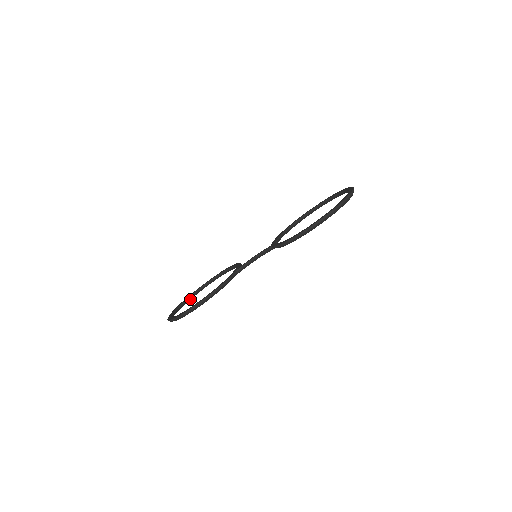
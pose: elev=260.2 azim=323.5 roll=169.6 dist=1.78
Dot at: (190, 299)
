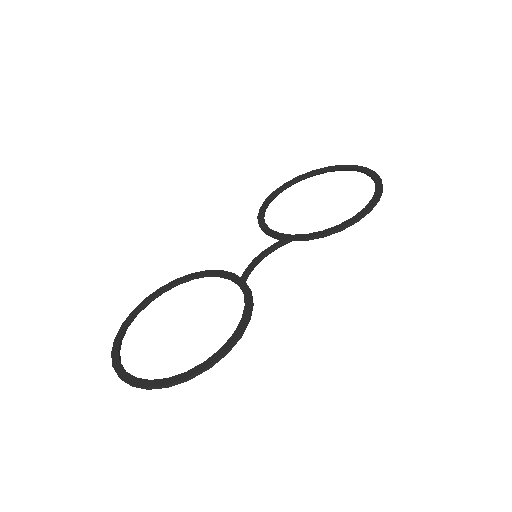
Dot at: (120, 344)
